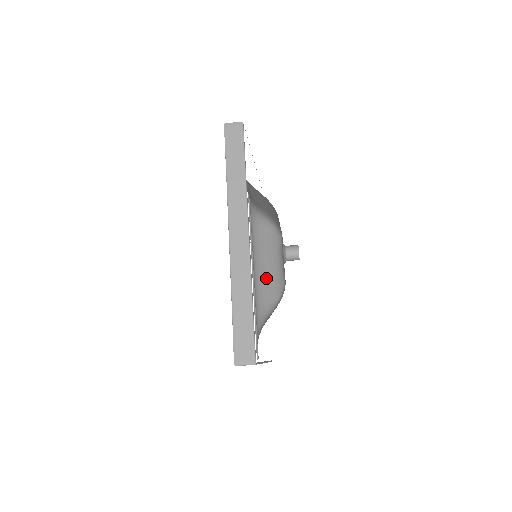
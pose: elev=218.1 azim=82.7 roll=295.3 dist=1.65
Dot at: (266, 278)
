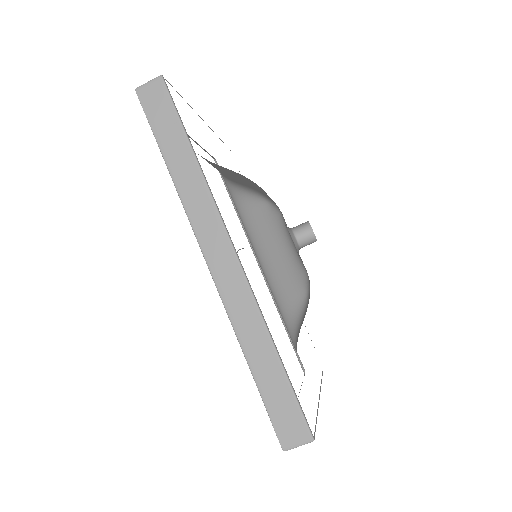
Dot at: (279, 271)
